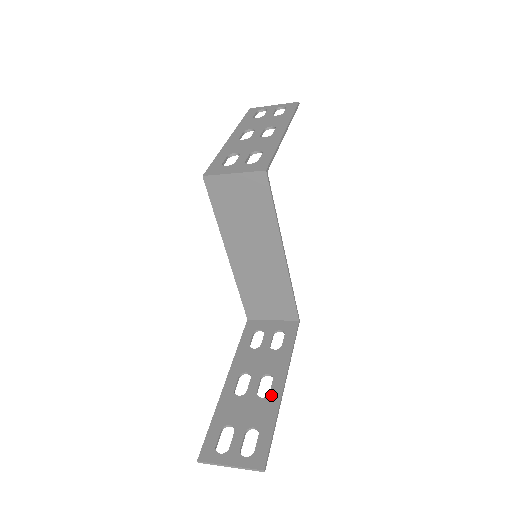
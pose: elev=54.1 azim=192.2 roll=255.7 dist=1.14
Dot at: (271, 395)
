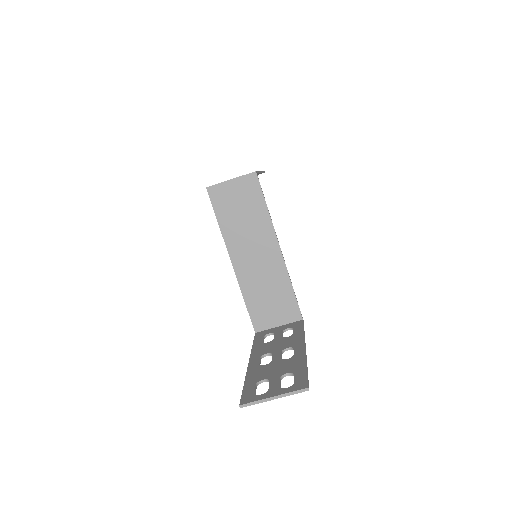
Dot at: (296, 355)
